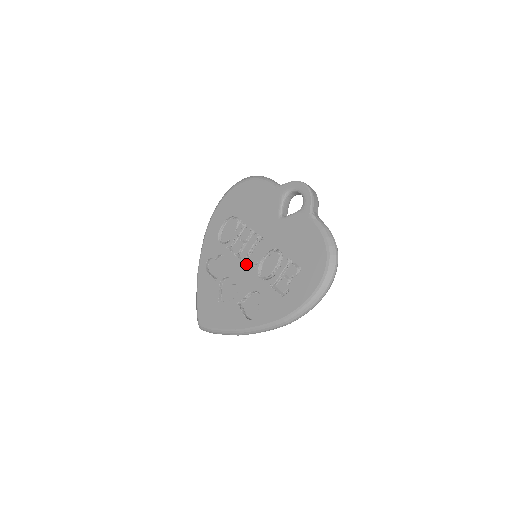
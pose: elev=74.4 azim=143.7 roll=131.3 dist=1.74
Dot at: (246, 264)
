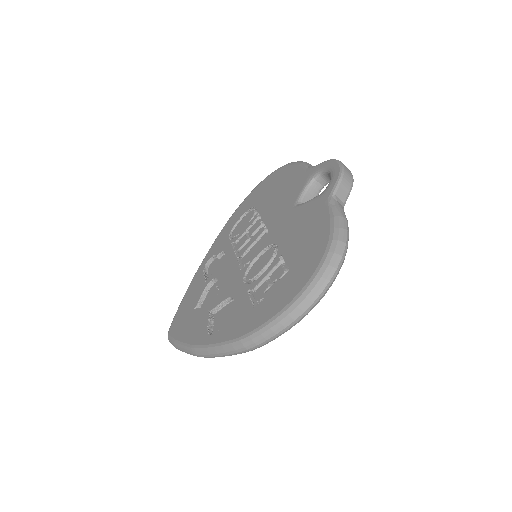
Dot at: (239, 263)
